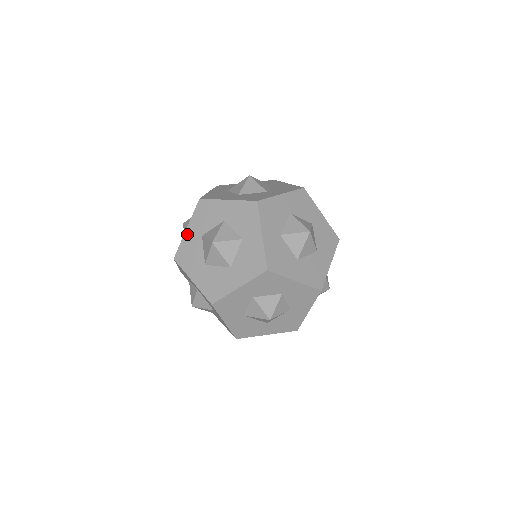
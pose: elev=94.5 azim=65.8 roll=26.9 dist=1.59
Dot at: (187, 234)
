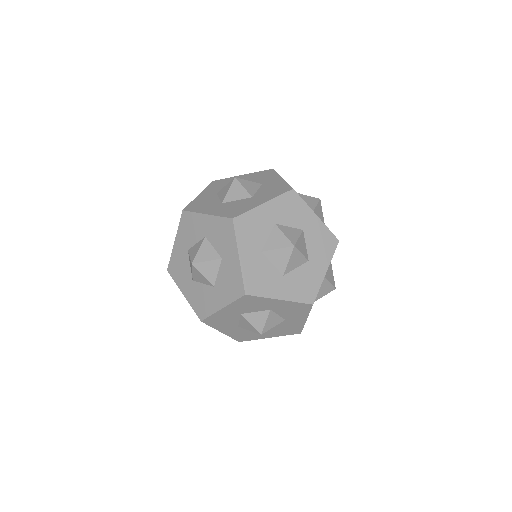
Dot at: (175, 247)
